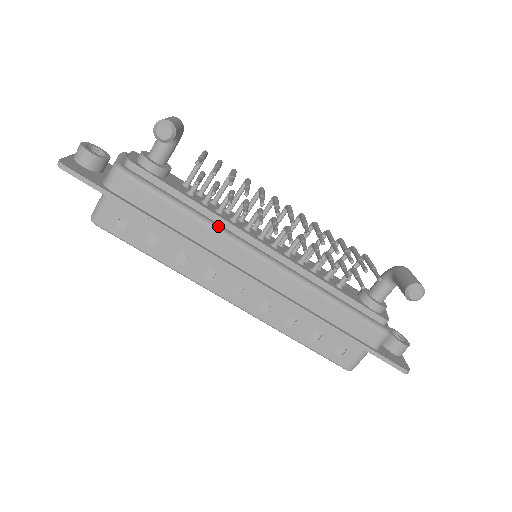
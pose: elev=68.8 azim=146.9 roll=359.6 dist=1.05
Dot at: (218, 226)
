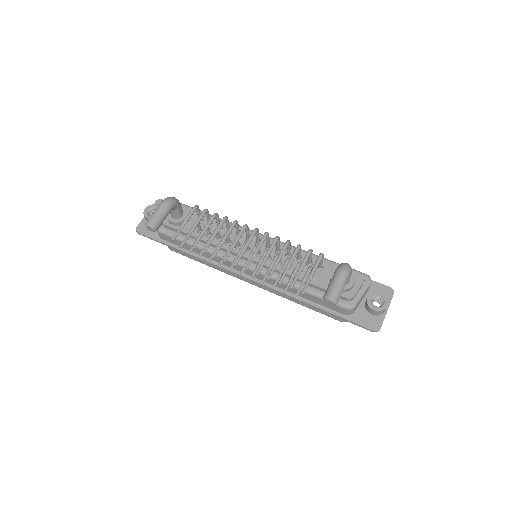
Dot at: occluded
